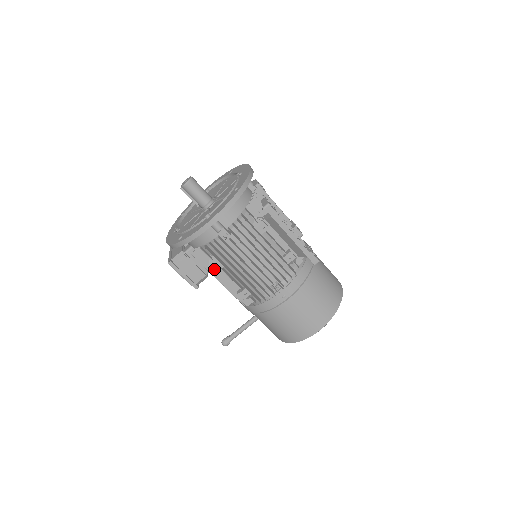
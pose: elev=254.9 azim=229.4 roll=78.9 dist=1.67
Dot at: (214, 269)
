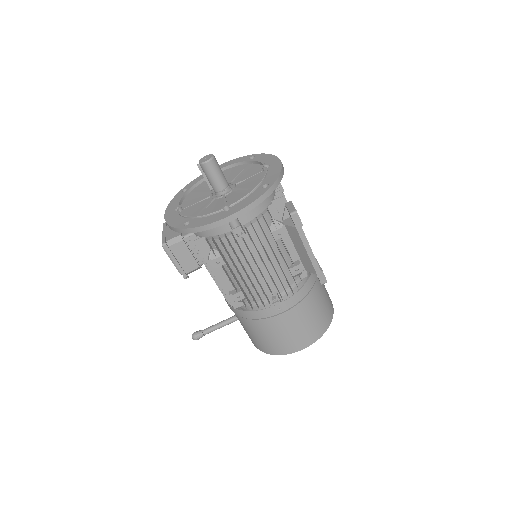
Dot at: (214, 264)
